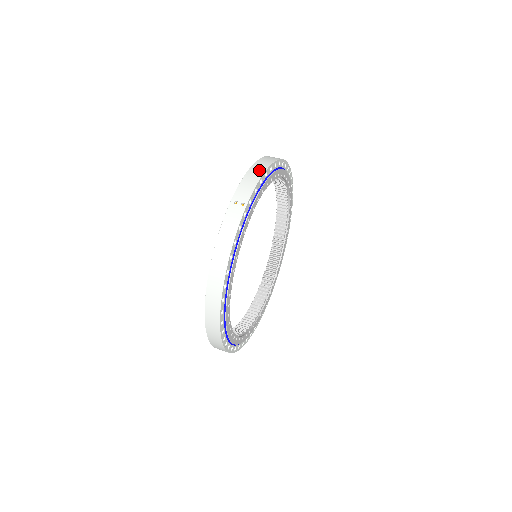
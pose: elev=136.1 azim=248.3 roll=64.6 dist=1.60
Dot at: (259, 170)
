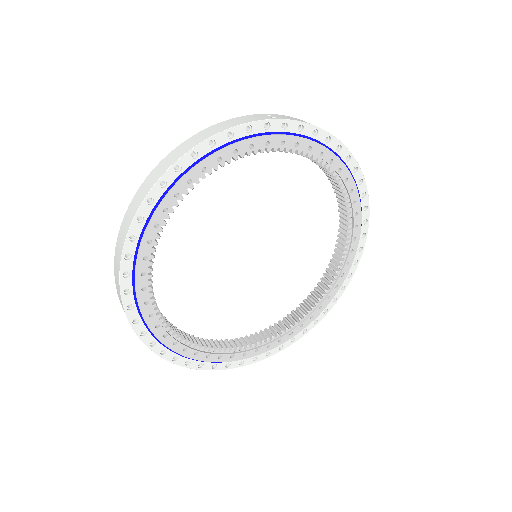
Dot at: occluded
